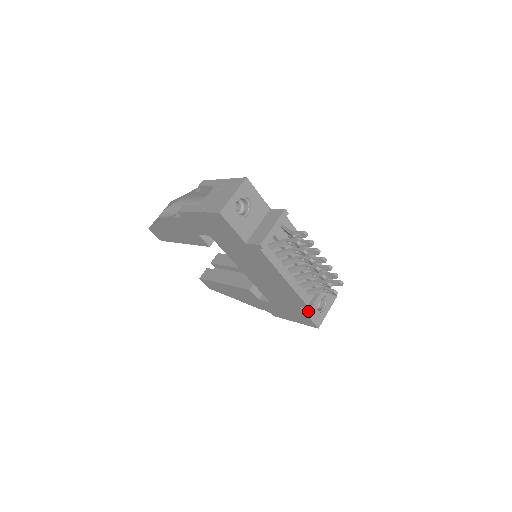
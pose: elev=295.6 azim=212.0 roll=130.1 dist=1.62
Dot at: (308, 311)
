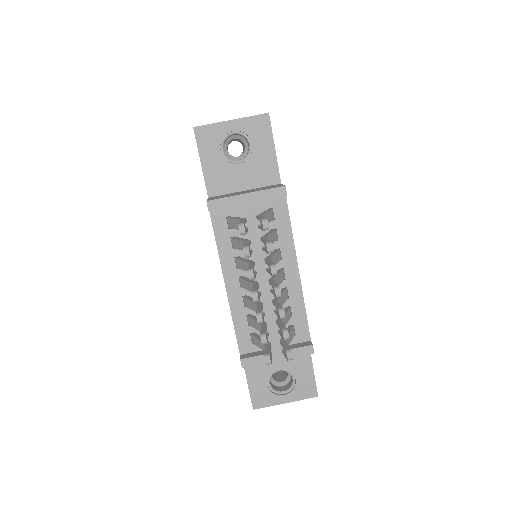
Dot at: (251, 371)
